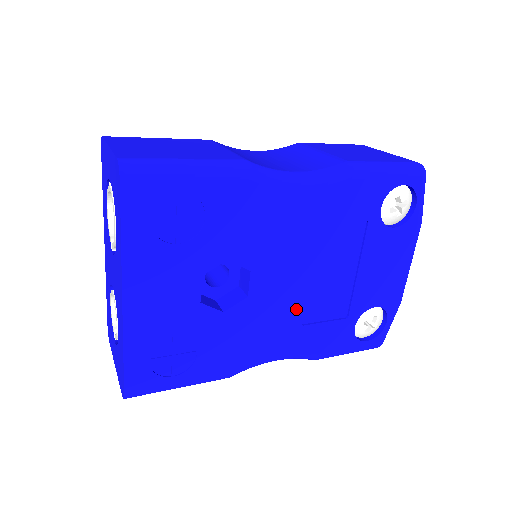
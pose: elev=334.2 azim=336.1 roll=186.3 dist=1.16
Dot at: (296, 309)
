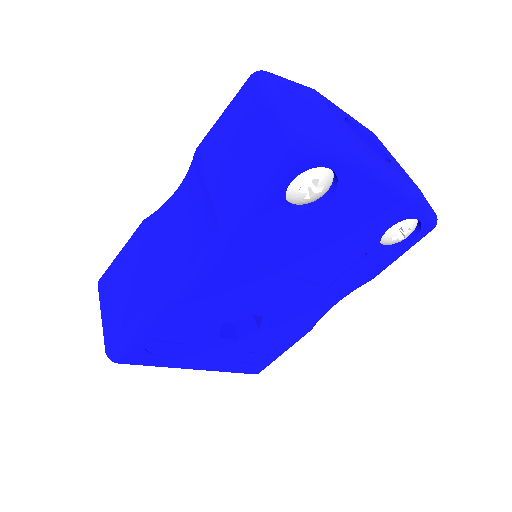
Dot at: (310, 290)
